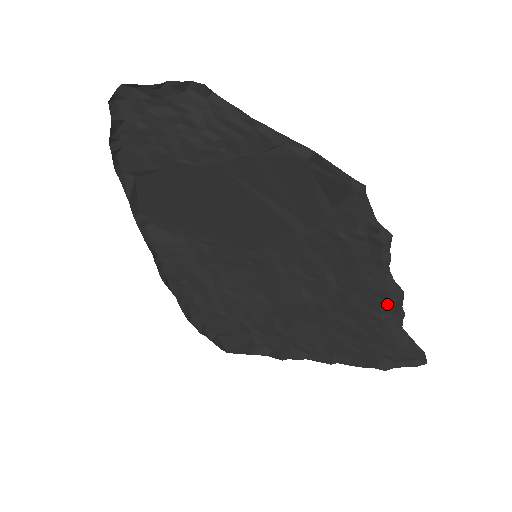
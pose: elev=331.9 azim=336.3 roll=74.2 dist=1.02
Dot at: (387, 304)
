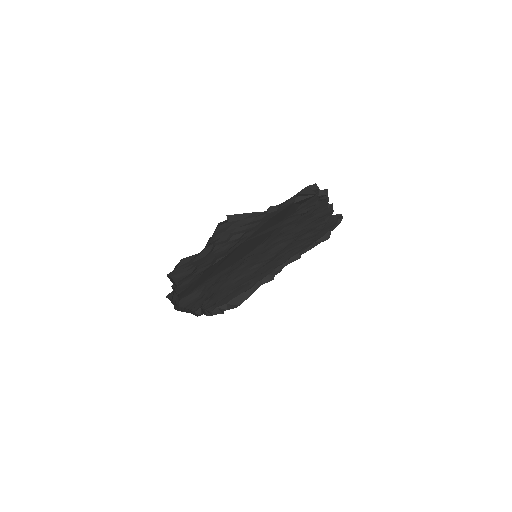
Dot at: (327, 215)
